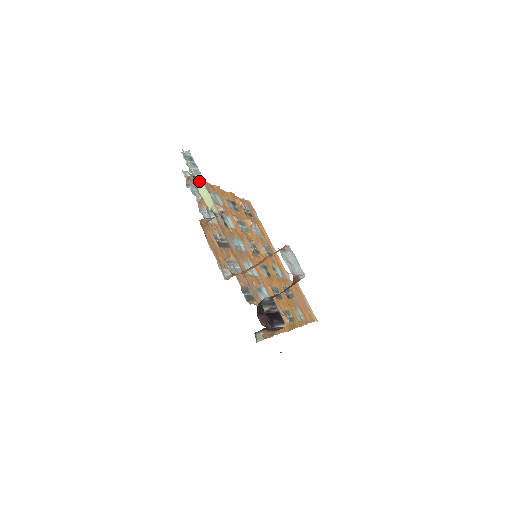
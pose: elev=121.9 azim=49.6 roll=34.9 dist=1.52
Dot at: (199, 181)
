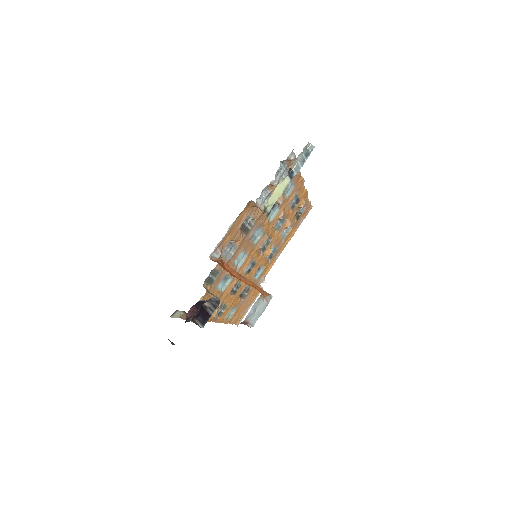
Dot at: (289, 176)
